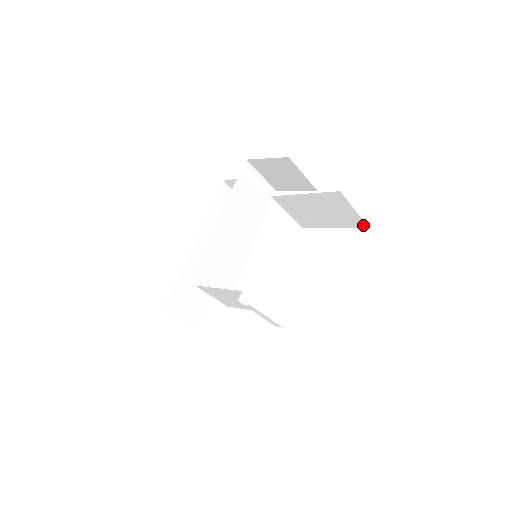
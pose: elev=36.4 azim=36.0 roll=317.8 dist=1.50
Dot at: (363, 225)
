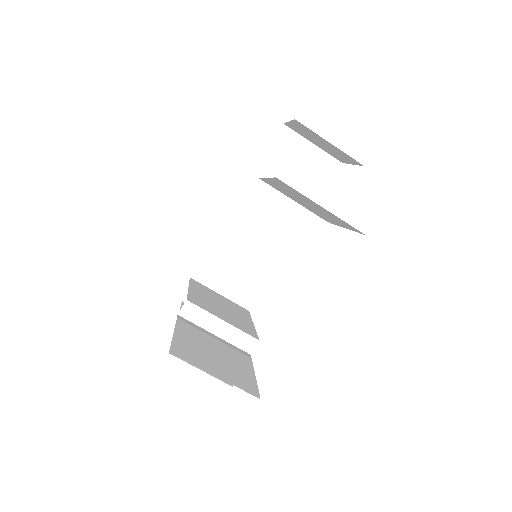
Dot at: (357, 230)
